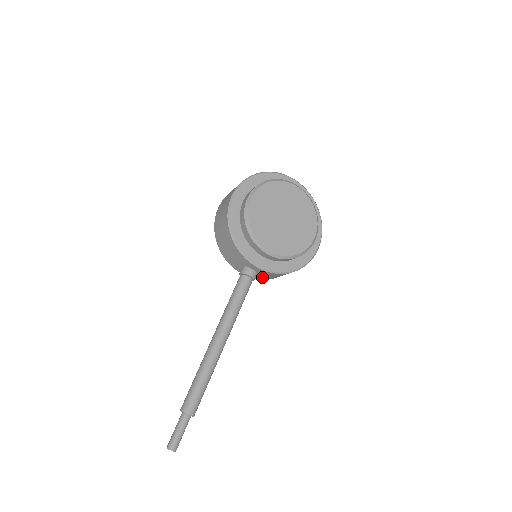
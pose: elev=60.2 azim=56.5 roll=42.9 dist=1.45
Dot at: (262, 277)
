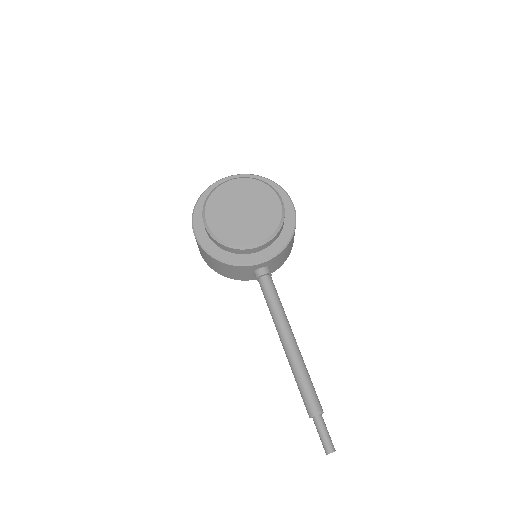
Dot at: (276, 265)
